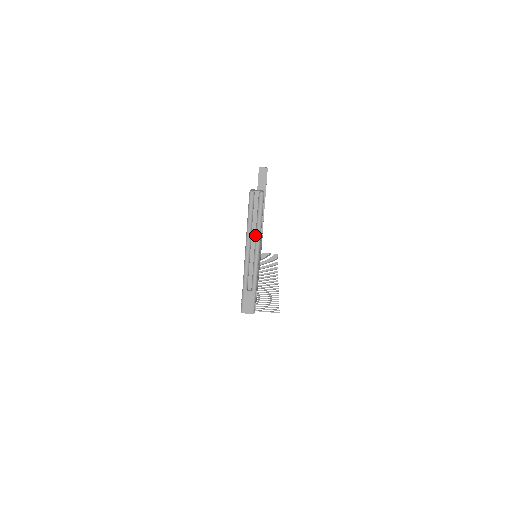
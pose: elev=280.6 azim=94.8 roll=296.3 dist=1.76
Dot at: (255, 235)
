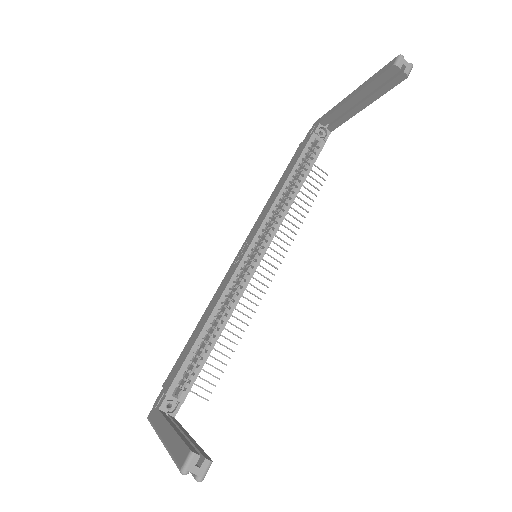
Dot at: occluded
